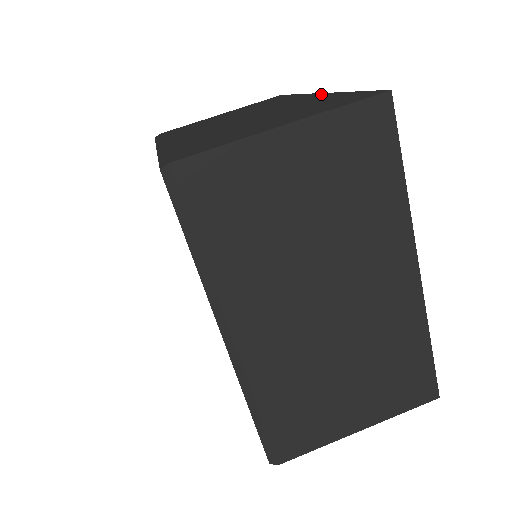
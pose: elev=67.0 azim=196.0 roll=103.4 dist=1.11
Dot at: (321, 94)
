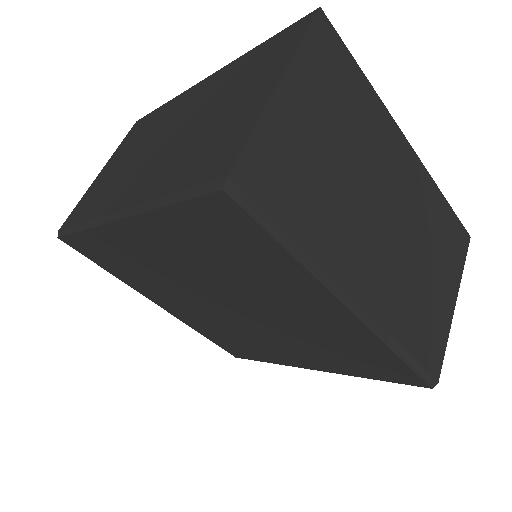
Dot at: (214, 75)
